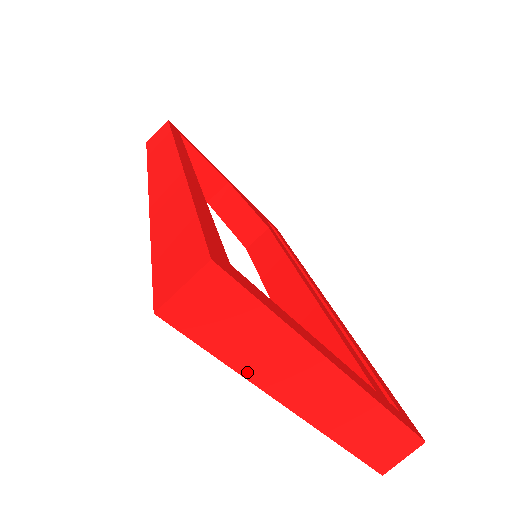
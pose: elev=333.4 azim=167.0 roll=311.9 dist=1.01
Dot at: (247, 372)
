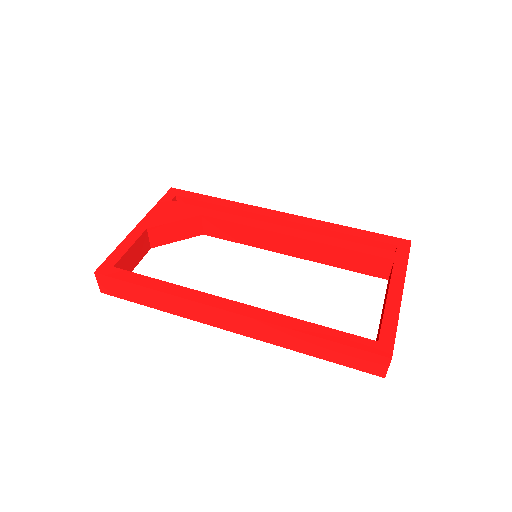
Dot at: occluded
